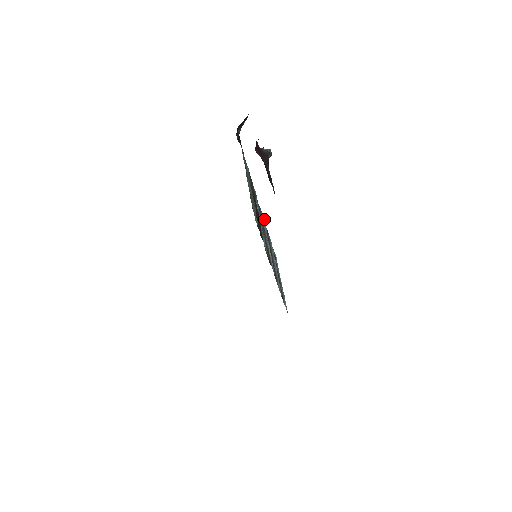
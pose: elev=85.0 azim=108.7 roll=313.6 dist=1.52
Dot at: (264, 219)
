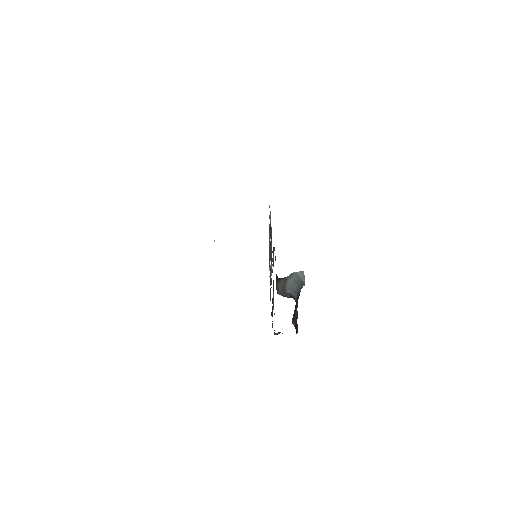
Dot at: occluded
